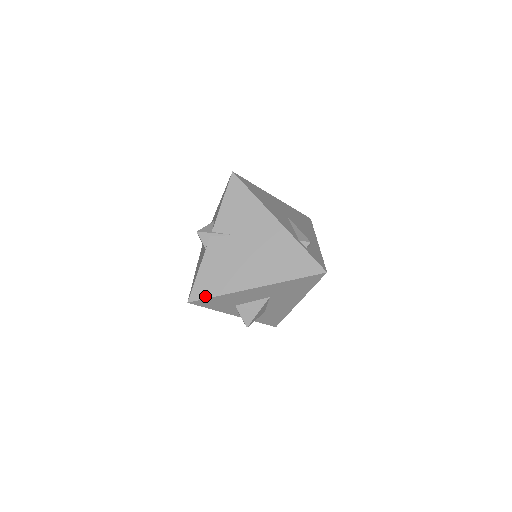
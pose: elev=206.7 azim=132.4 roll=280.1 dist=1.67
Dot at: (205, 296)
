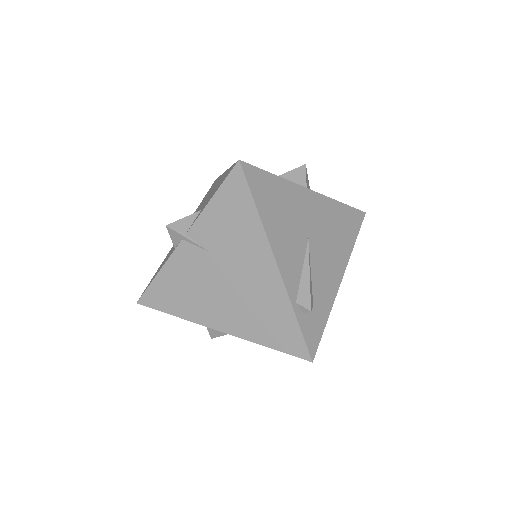
Dot at: (157, 307)
